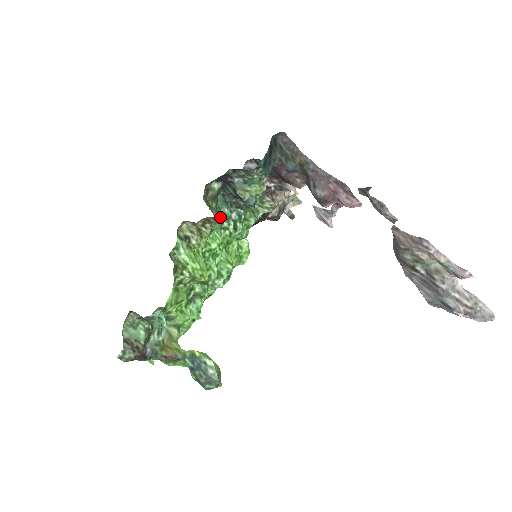
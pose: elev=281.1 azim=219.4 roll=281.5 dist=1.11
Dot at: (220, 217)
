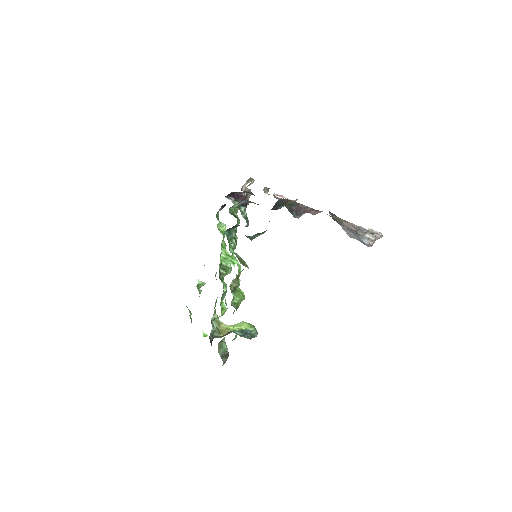
Dot at: (230, 246)
